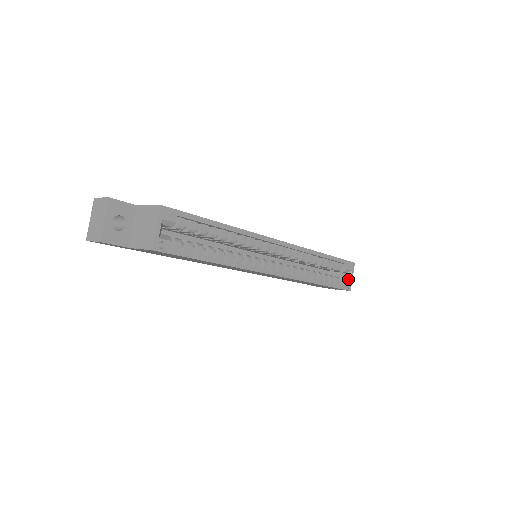
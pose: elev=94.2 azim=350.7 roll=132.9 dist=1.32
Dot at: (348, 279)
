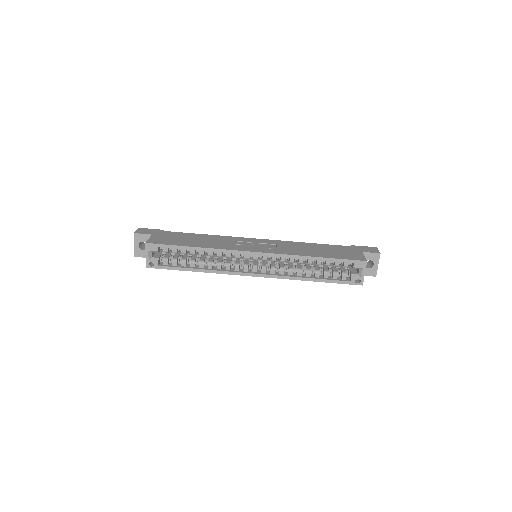
Dot at: (359, 275)
